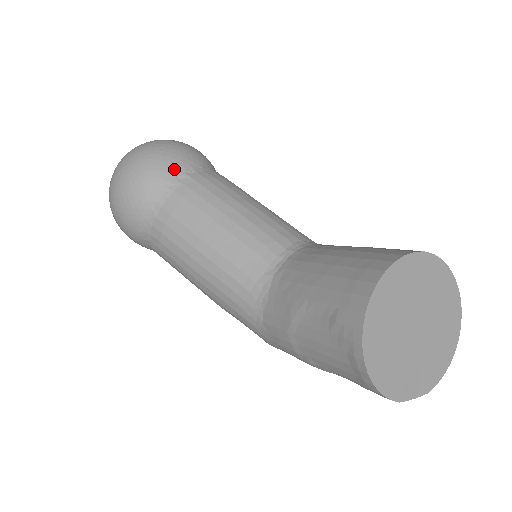
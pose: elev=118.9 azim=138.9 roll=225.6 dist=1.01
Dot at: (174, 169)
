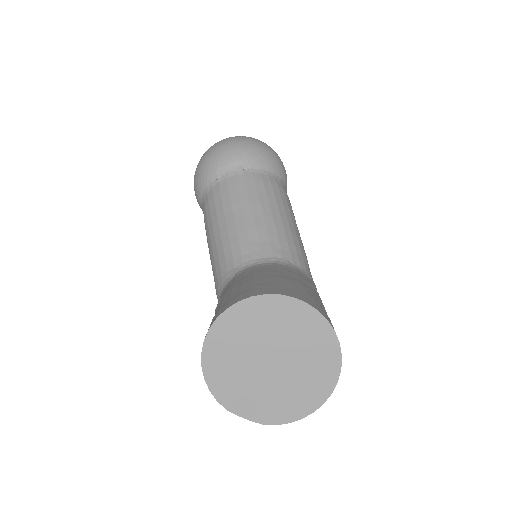
Dot at: (235, 162)
